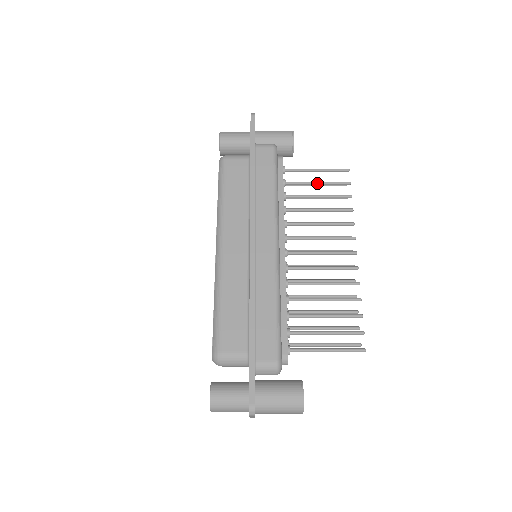
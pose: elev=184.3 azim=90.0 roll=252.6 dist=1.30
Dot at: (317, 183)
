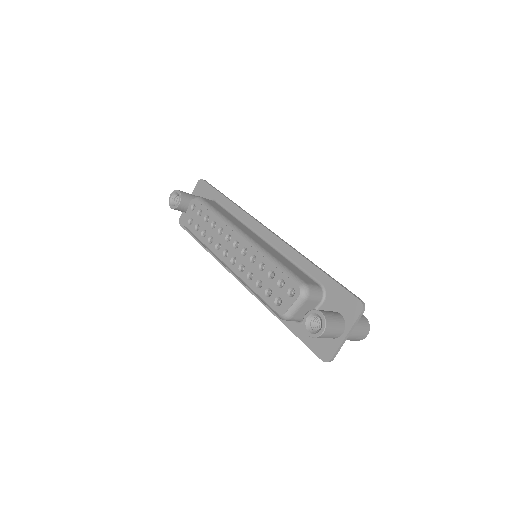
Dot at: occluded
